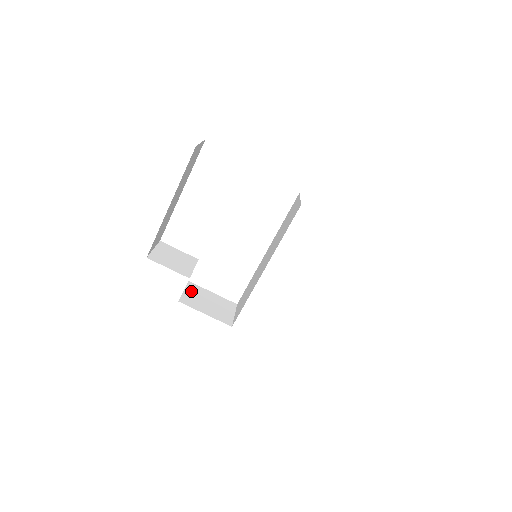
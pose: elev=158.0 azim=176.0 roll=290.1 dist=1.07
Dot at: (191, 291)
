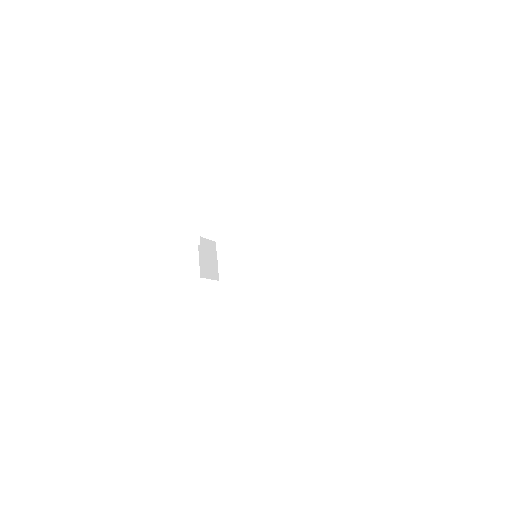
Dot at: occluded
